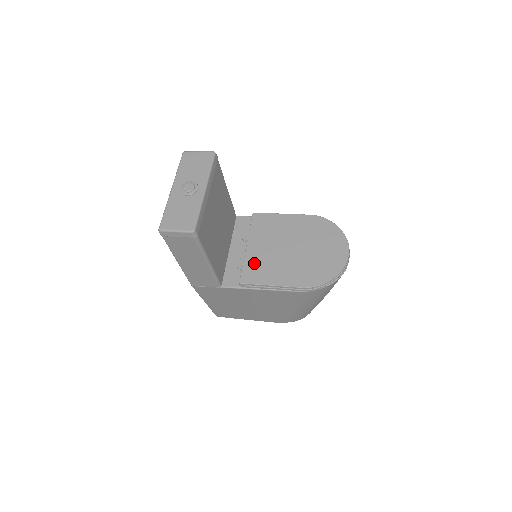
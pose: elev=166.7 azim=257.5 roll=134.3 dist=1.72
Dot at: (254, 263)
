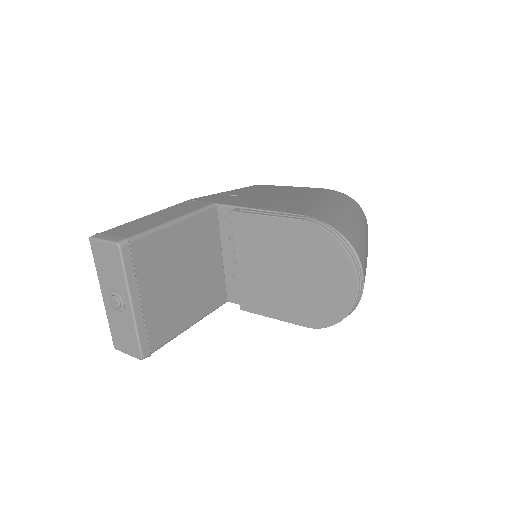
Dot at: (249, 287)
